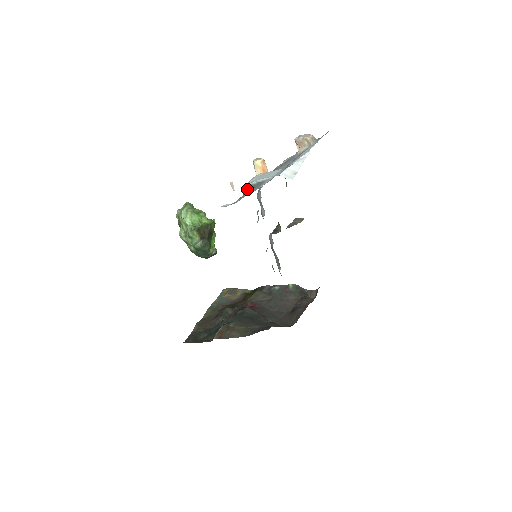
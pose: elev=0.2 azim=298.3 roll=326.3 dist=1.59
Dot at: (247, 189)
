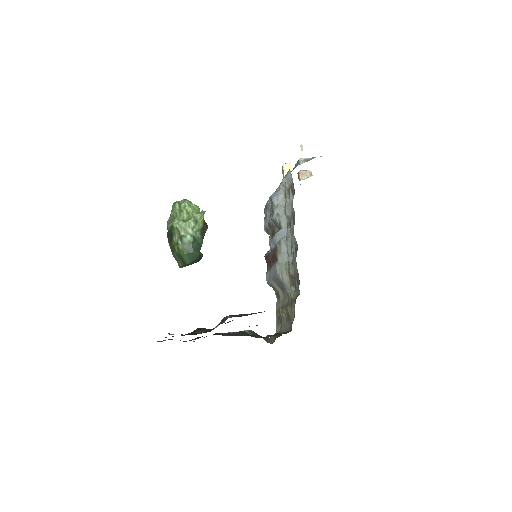
Dot at: (300, 162)
